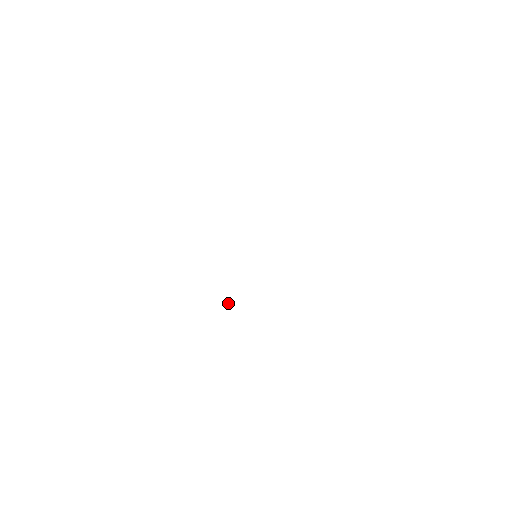
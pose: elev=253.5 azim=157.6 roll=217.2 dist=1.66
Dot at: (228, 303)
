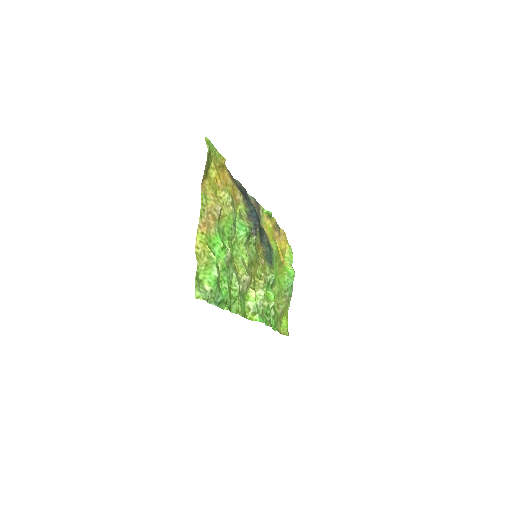
Dot at: (270, 214)
